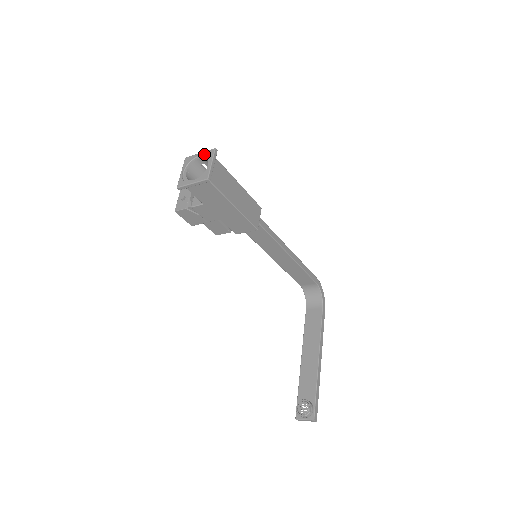
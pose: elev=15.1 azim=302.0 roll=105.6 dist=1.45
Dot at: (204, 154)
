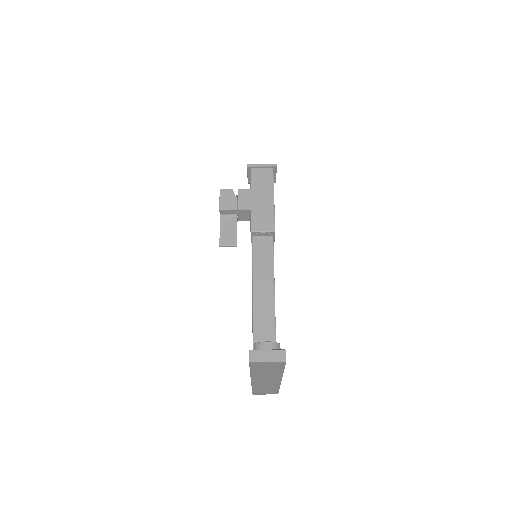
Dot at: occluded
